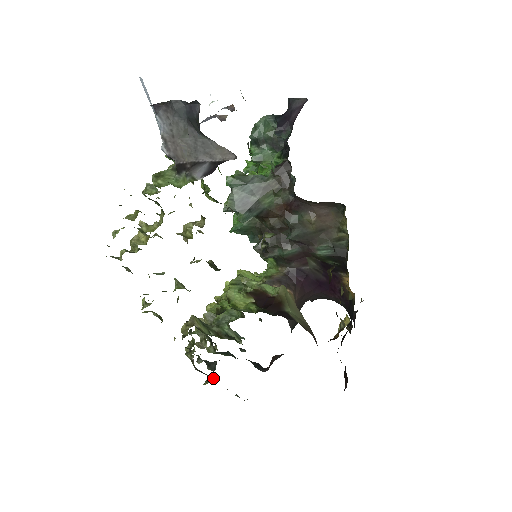
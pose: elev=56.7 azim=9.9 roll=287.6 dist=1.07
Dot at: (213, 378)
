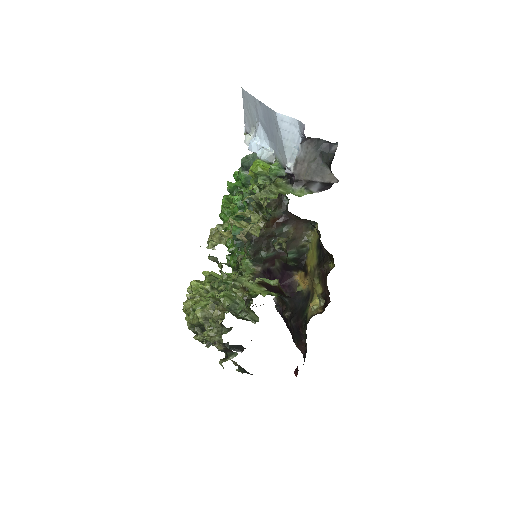
Dot at: (234, 354)
